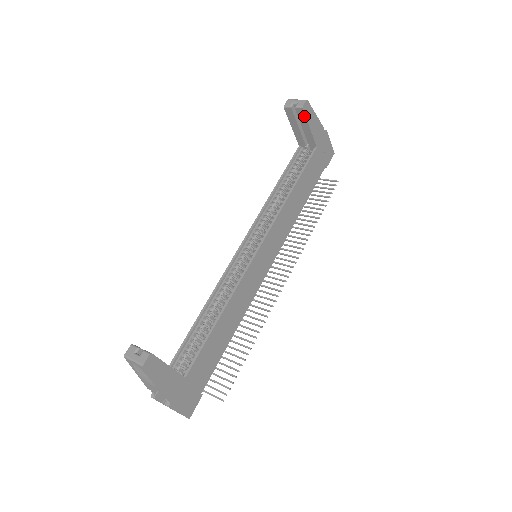
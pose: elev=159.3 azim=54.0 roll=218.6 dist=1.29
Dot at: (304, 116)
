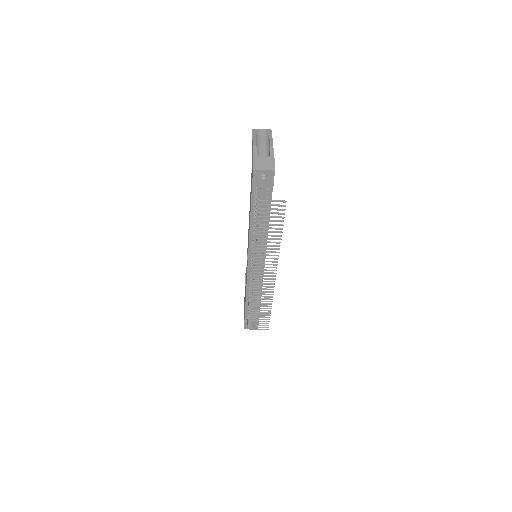
Dot at: occluded
